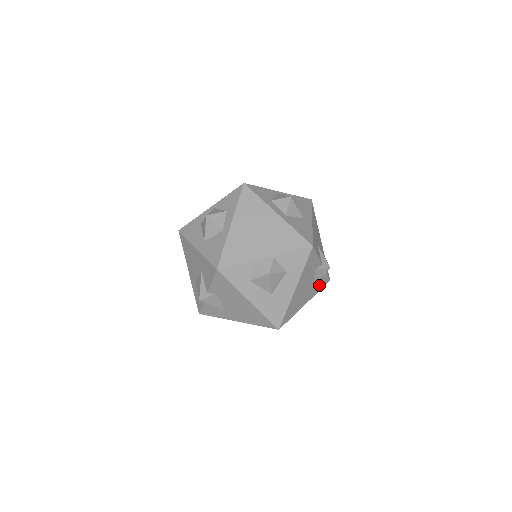
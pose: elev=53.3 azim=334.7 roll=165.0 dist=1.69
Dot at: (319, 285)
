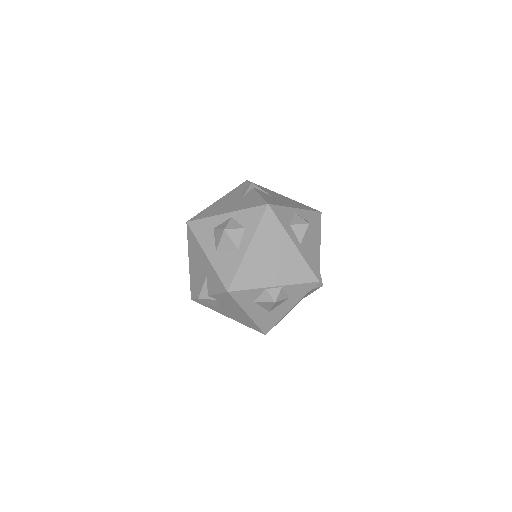
Dot at: occluded
